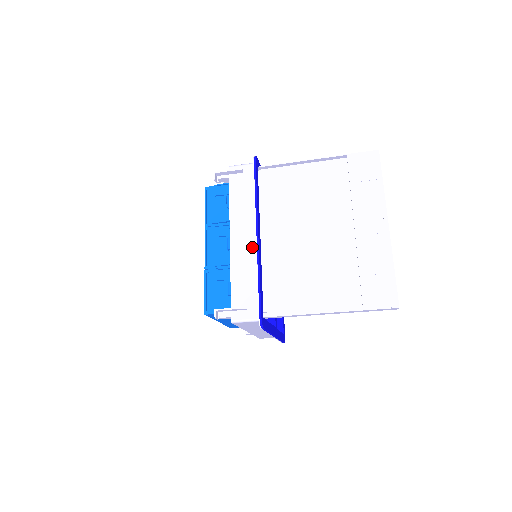
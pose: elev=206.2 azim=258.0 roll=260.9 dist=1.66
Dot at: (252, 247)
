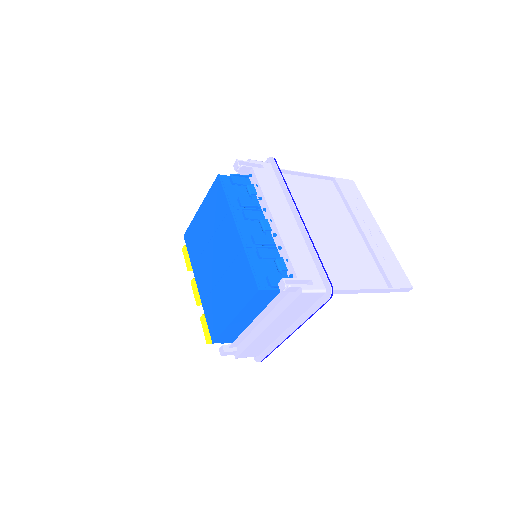
Dot at: (295, 228)
